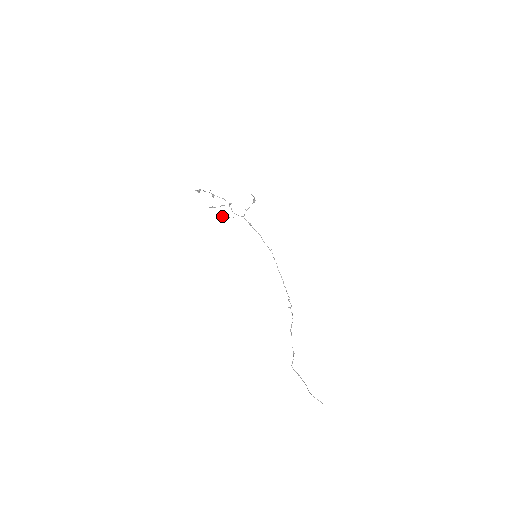
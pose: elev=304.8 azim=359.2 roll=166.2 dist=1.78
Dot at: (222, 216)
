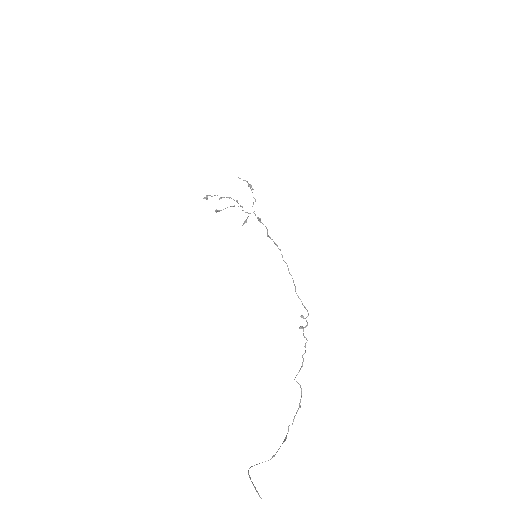
Dot at: occluded
